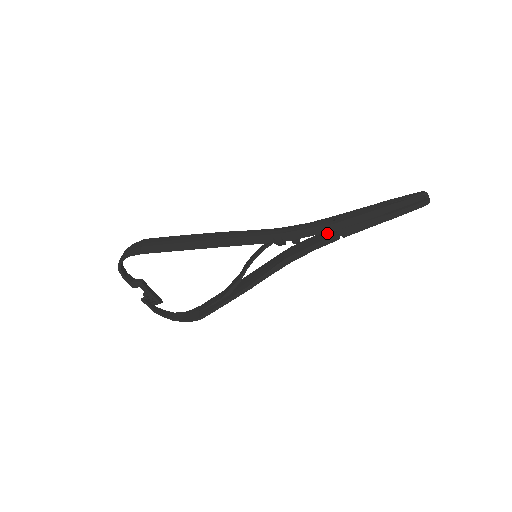
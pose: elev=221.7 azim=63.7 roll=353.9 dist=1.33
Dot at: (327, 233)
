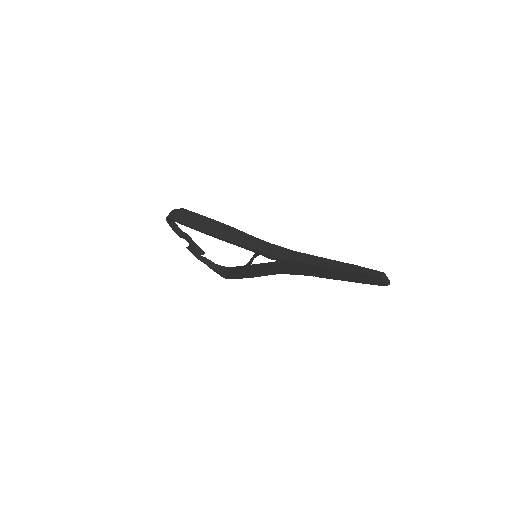
Dot at: occluded
